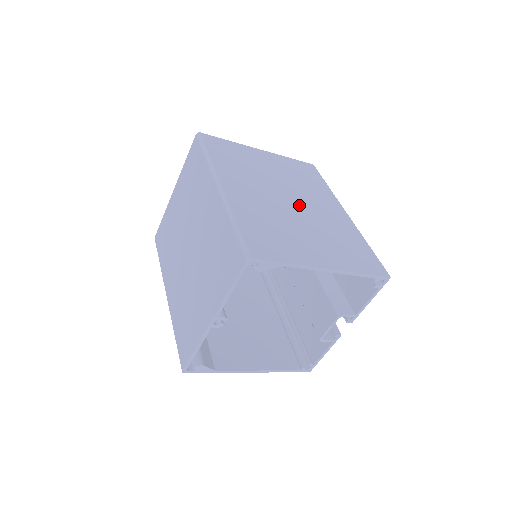
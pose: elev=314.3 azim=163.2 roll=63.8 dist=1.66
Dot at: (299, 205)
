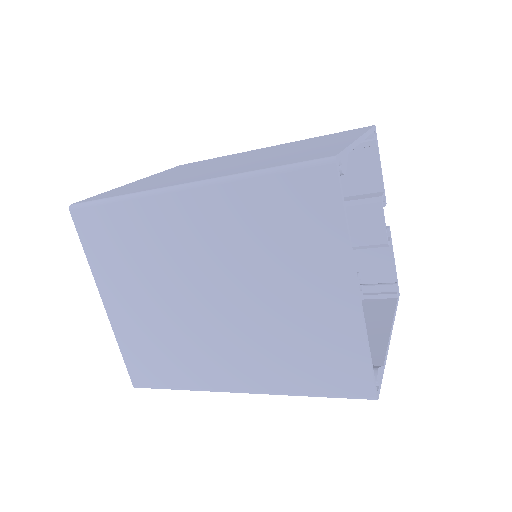
Dot at: (244, 158)
